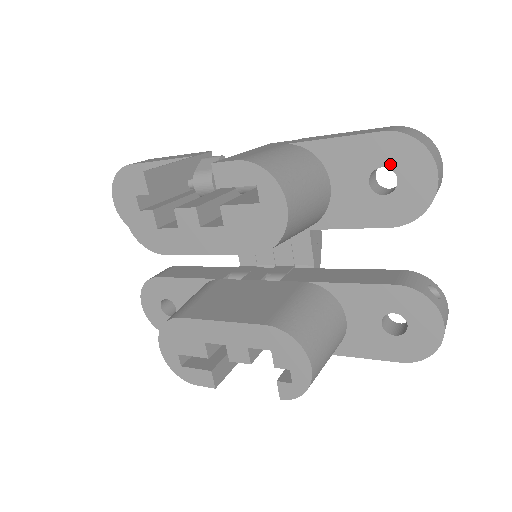
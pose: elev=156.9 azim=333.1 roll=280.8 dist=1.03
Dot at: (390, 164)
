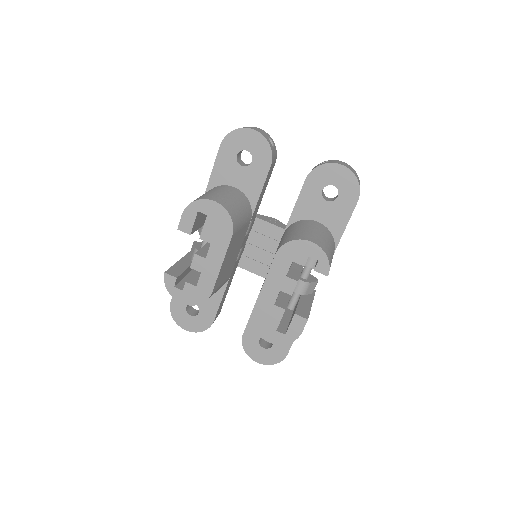
Dot at: (237, 150)
